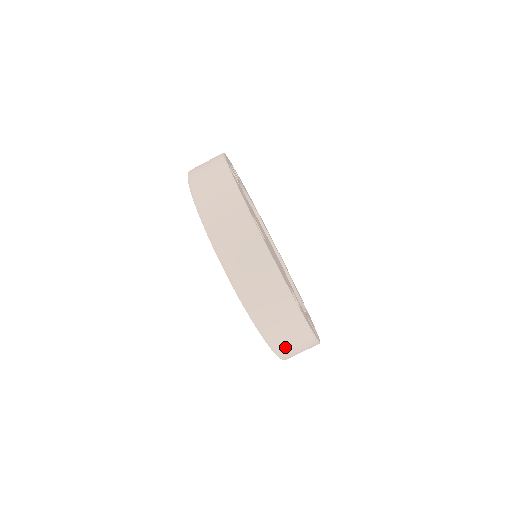
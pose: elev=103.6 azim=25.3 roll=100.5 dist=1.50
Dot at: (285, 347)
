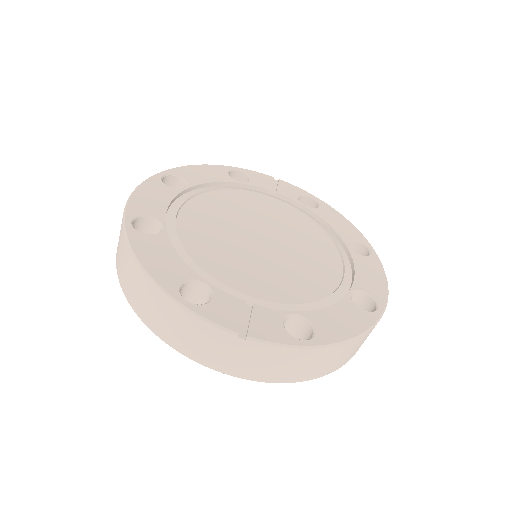
Dot at: (128, 286)
